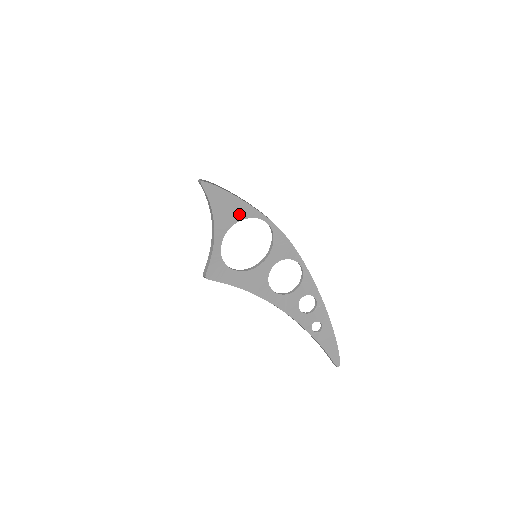
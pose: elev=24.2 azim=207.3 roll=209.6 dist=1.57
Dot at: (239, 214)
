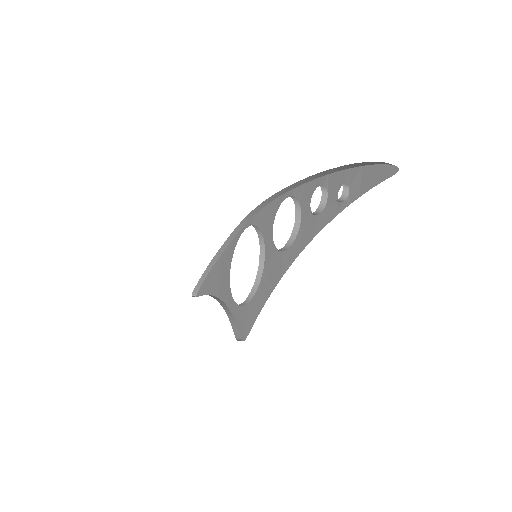
Dot at: (227, 262)
